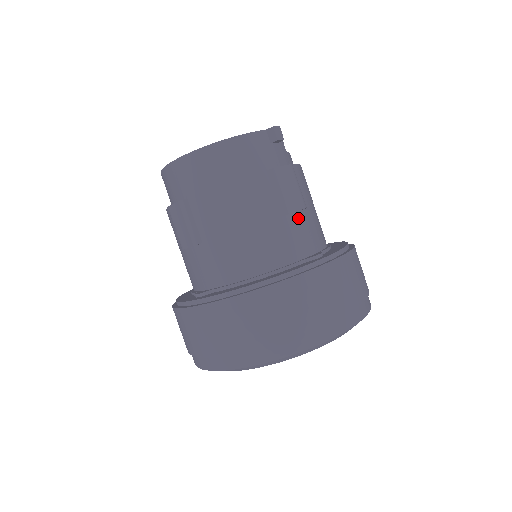
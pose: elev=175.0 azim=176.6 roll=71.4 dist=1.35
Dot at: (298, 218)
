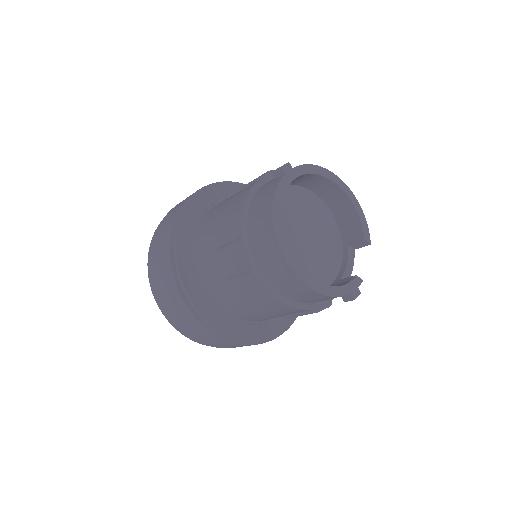
Dot at: occluded
